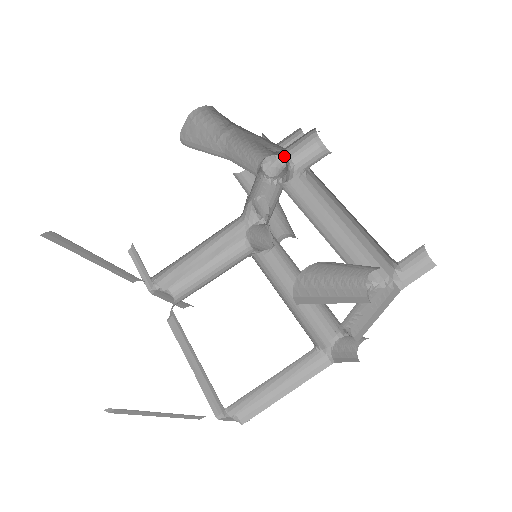
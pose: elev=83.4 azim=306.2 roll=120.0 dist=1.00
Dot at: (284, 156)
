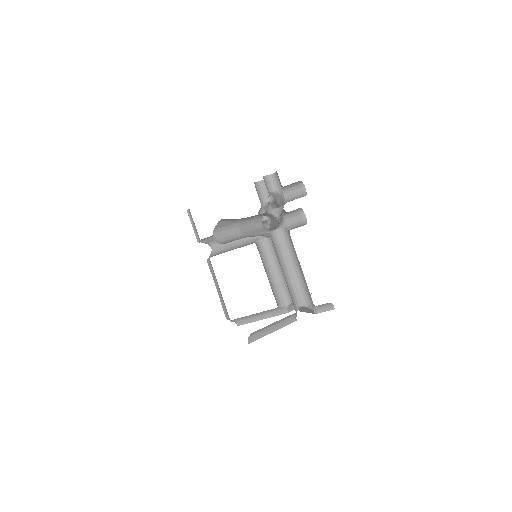
Dot at: occluded
